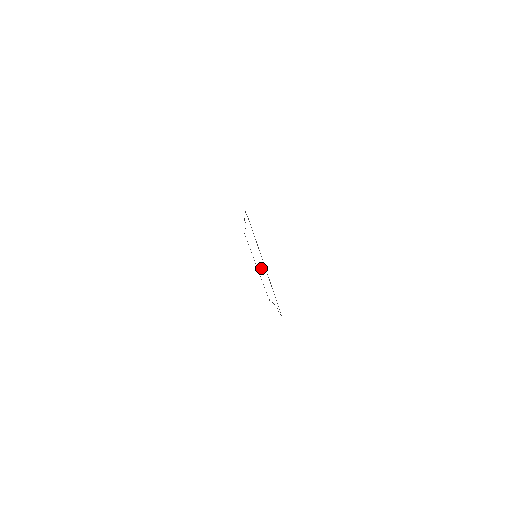
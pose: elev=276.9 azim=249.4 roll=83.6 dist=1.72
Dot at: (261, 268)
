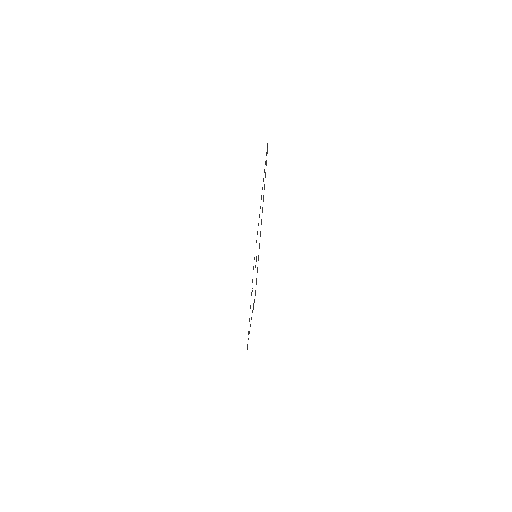
Dot at: (256, 261)
